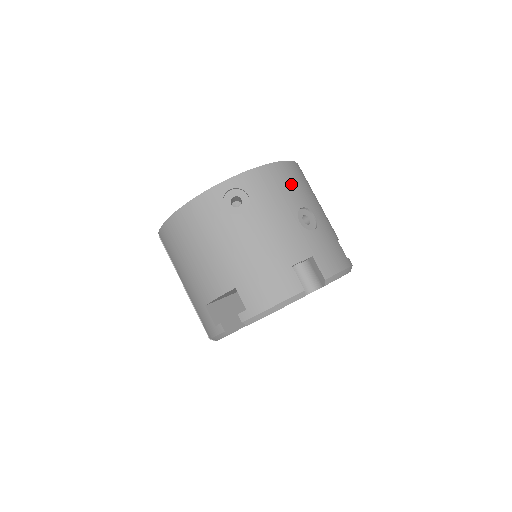
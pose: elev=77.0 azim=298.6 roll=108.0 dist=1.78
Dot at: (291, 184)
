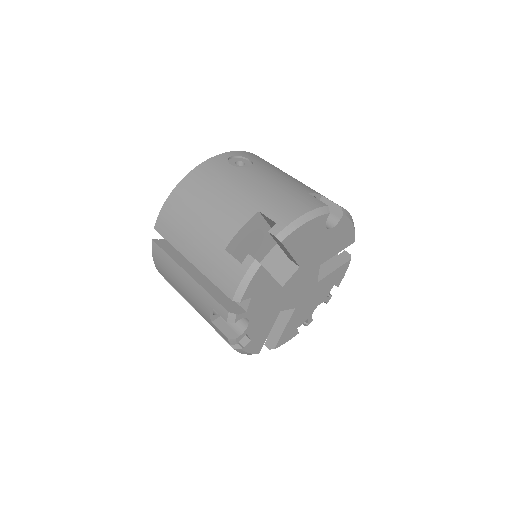
Dot at: occluded
